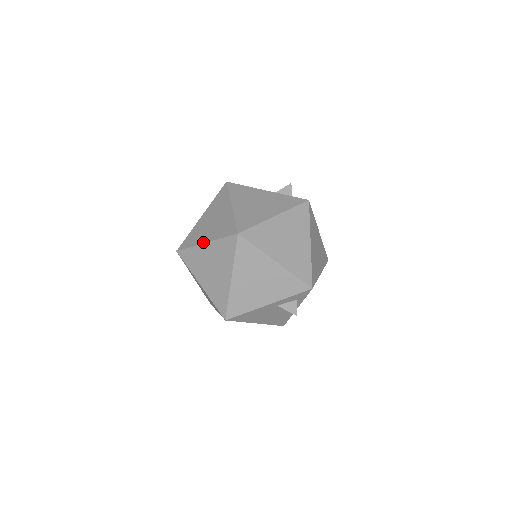
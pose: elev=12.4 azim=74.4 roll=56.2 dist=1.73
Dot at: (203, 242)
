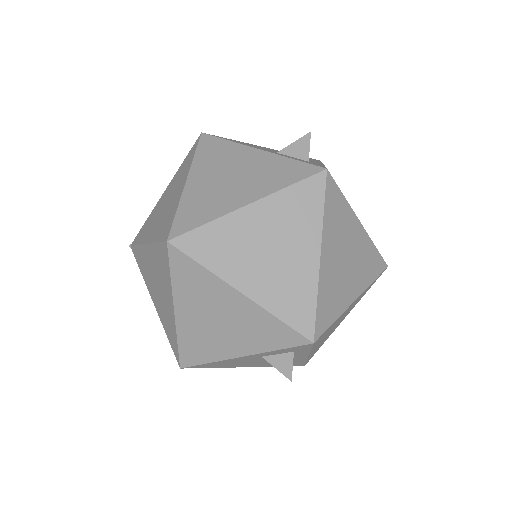
Dot at: (145, 242)
